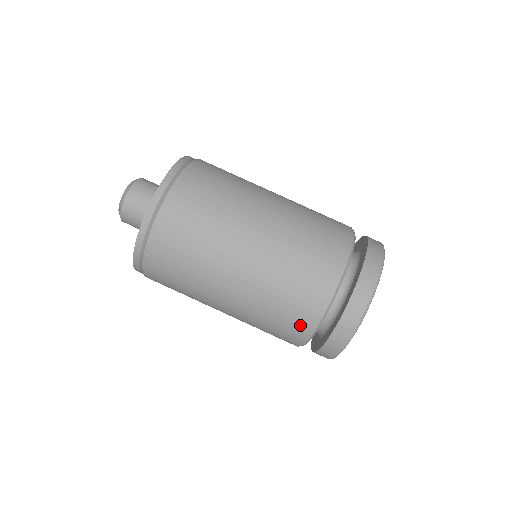
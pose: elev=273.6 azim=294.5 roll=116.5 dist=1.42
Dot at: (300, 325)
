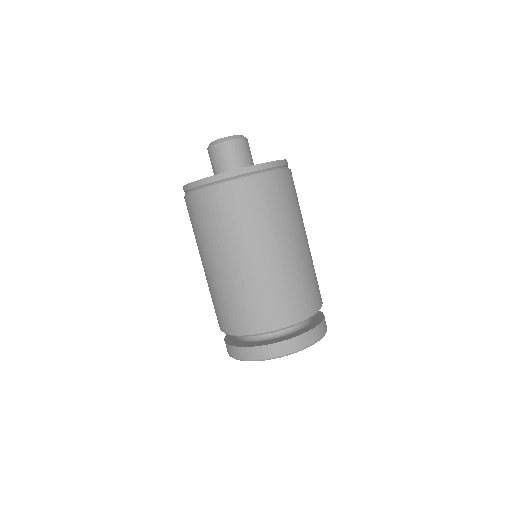
Dot at: (279, 317)
